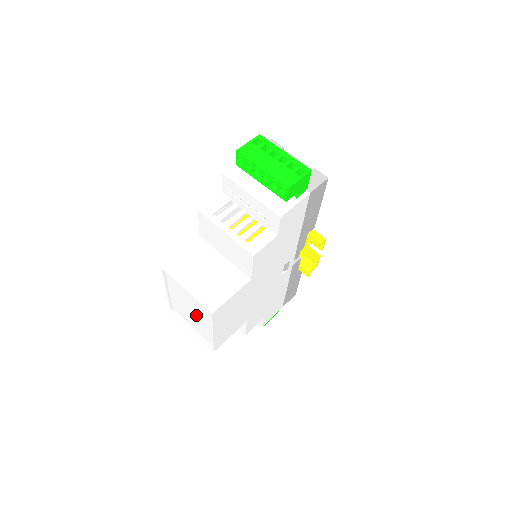
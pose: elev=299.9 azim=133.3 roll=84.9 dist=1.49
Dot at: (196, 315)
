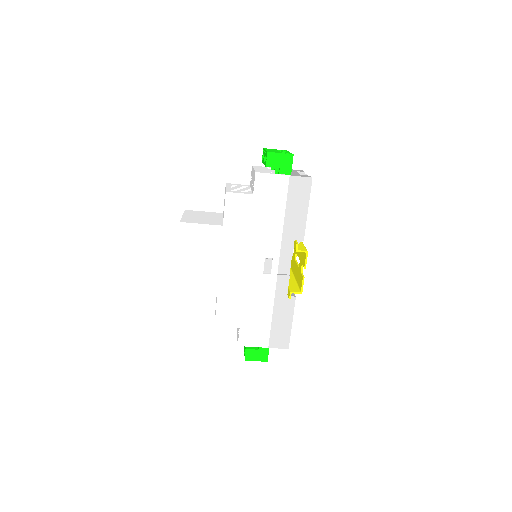
Dot at: occluded
